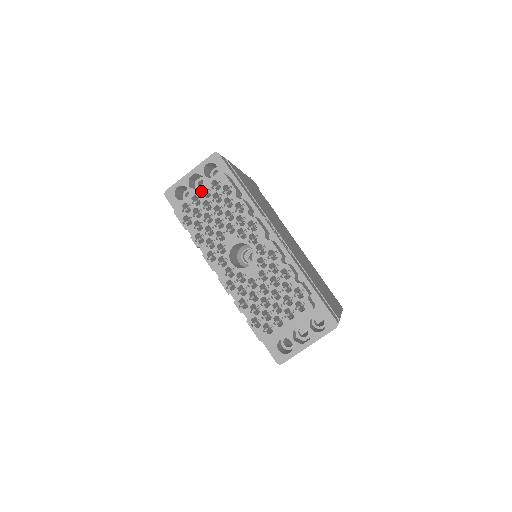
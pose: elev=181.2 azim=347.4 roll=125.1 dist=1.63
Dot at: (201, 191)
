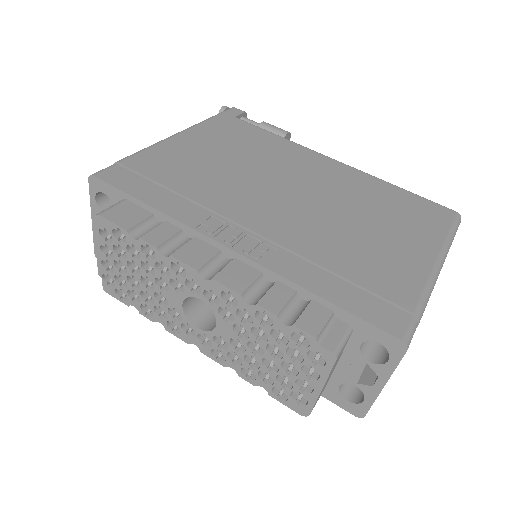
Dot at: (101, 252)
